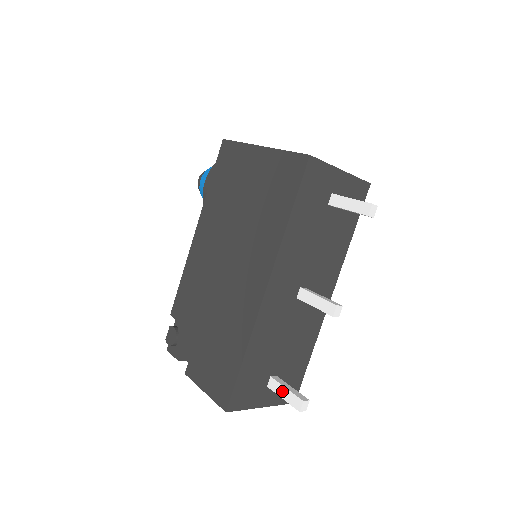
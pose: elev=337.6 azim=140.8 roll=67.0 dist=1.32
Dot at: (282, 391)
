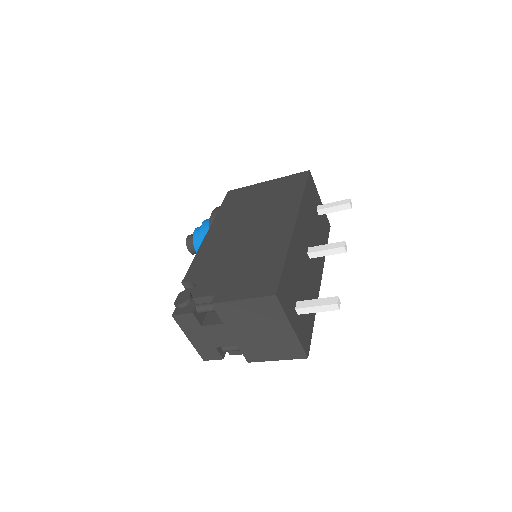
Dot at: (313, 302)
